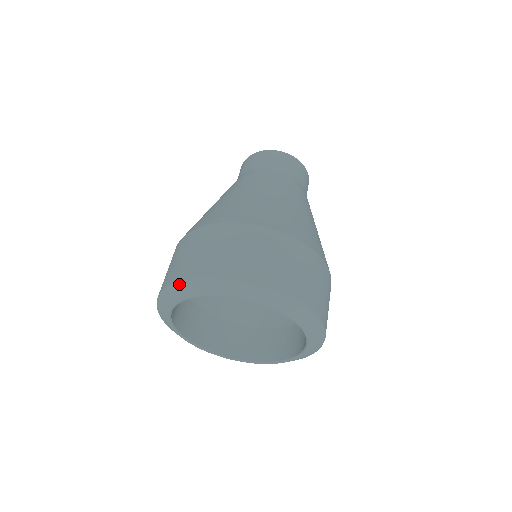
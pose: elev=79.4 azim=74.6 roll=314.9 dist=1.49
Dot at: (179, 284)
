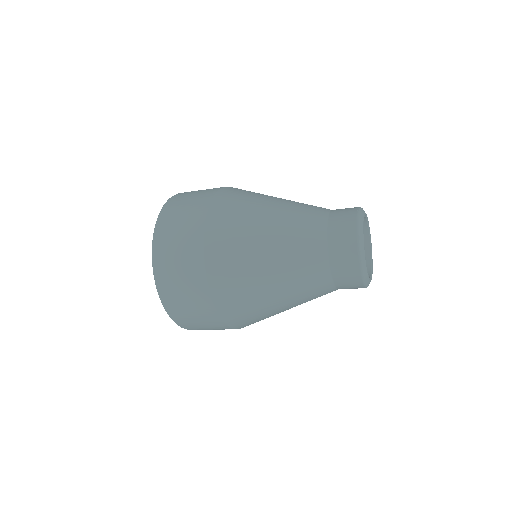
Dot at: (156, 286)
